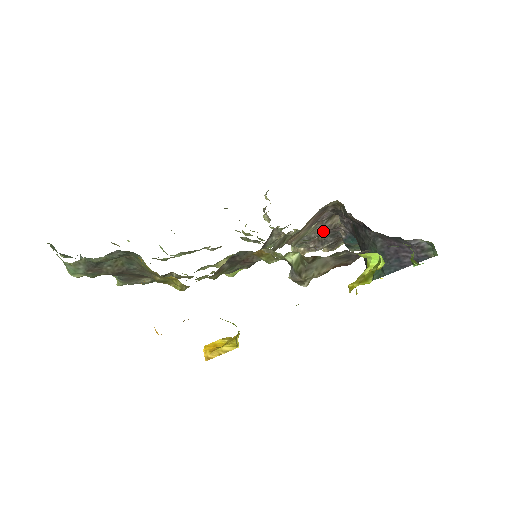
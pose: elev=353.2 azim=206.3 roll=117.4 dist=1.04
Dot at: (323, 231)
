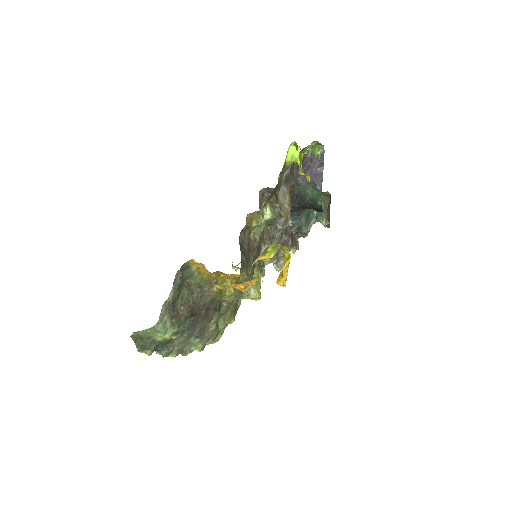
Dot at: (278, 234)
